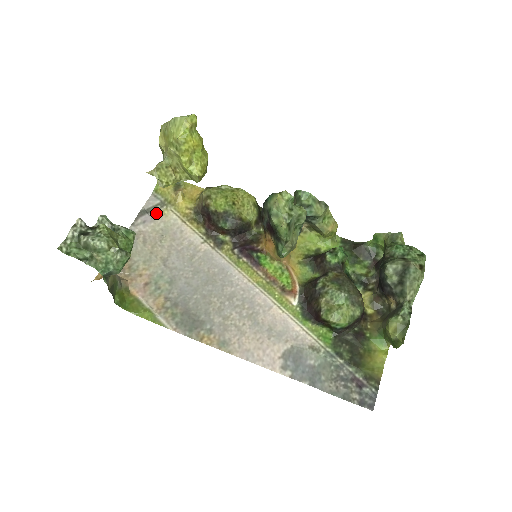
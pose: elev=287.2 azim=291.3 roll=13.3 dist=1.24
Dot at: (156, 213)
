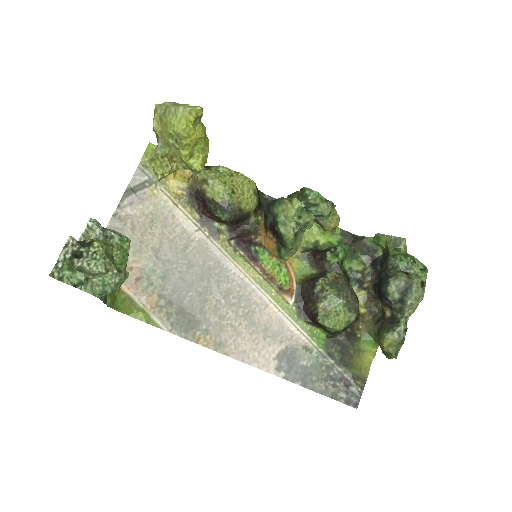
Dot at: (144, 193)
